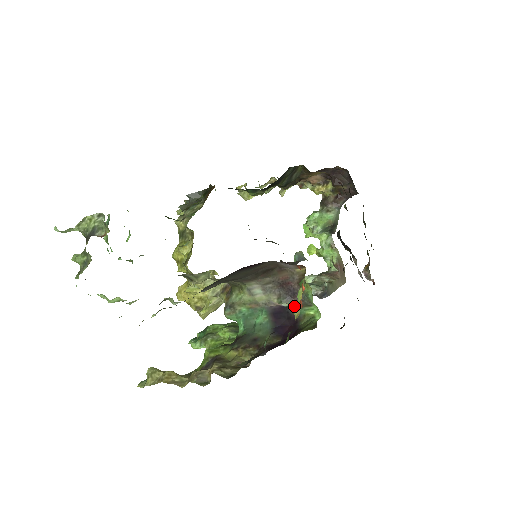
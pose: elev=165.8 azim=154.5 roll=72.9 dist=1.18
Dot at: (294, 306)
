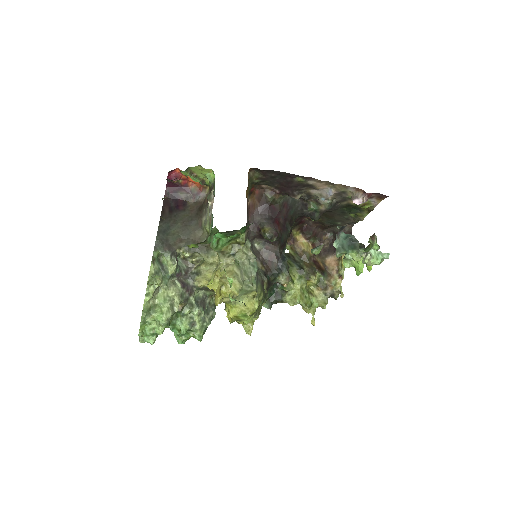
Dot at: (214, 192)
